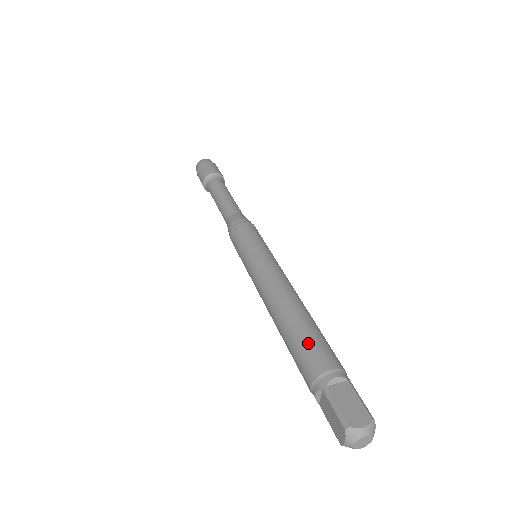
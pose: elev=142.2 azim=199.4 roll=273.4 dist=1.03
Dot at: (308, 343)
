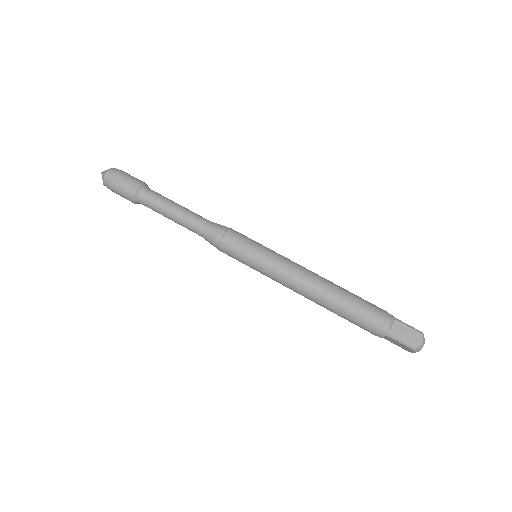
Dot at: (359, 313)
